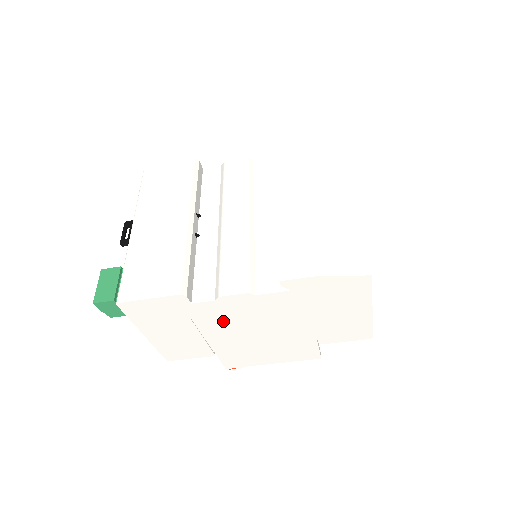
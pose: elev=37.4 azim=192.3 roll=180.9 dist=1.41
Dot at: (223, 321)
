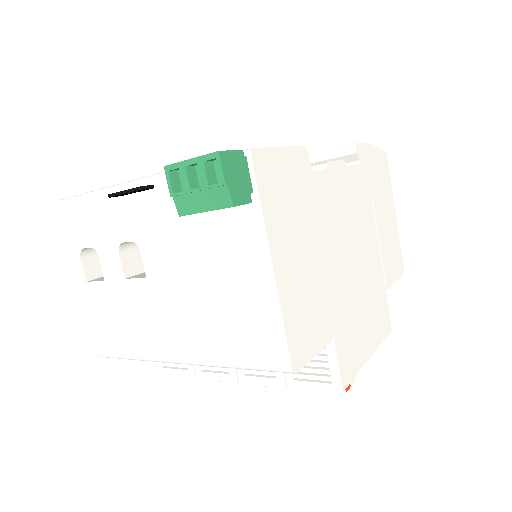
Dot at: (332, 226)
